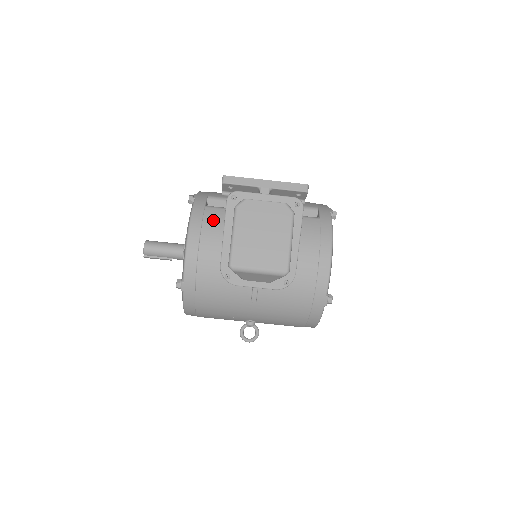
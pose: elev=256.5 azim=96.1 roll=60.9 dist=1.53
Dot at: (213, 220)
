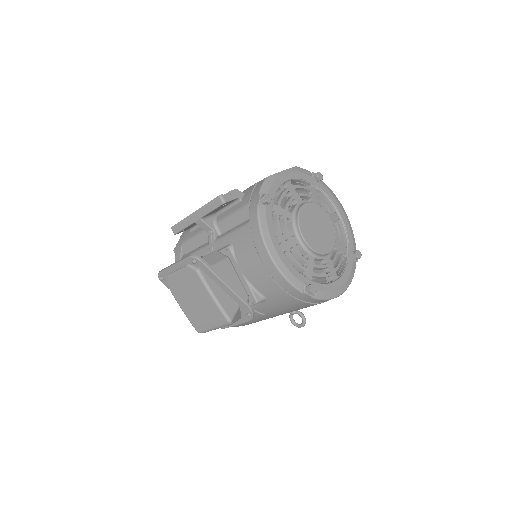
Dot at: occluded
